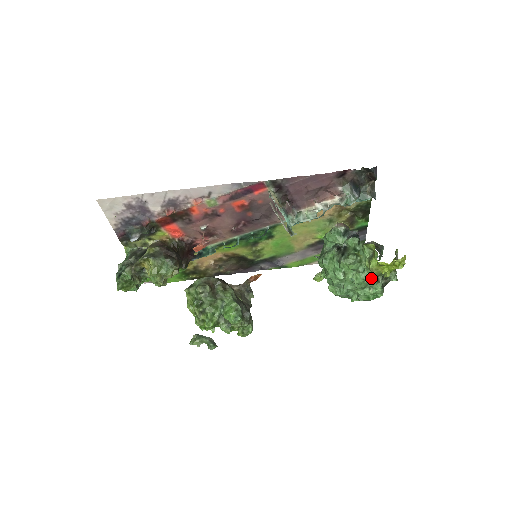
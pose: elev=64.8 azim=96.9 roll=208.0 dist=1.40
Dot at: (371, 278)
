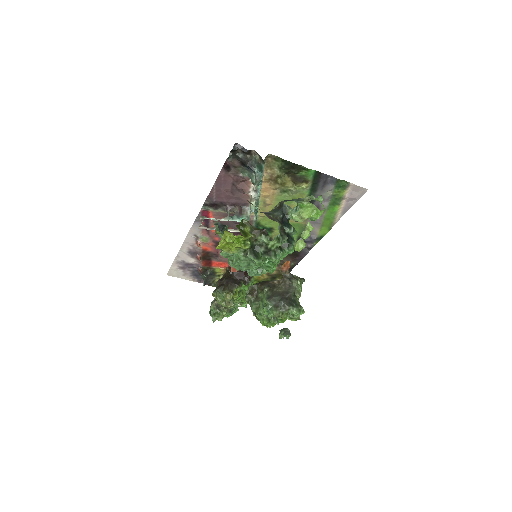
Dot at: (240, 256)
